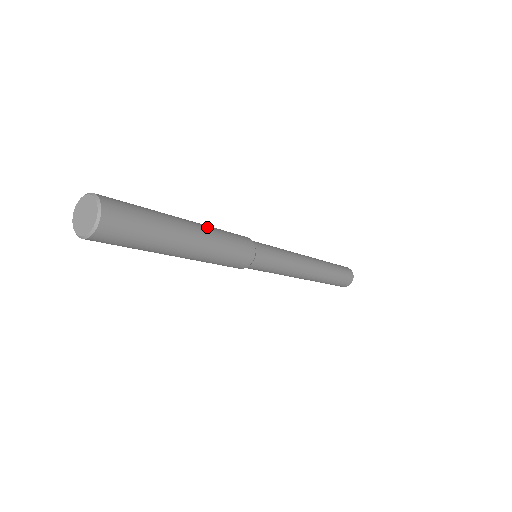
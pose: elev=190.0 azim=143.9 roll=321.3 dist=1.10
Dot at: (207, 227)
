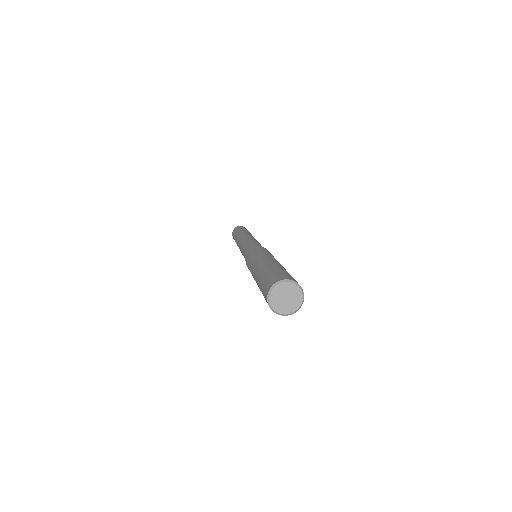
Dot at: (269, 256)
